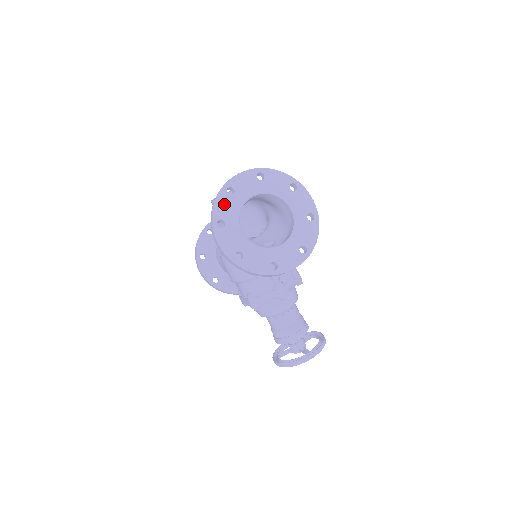
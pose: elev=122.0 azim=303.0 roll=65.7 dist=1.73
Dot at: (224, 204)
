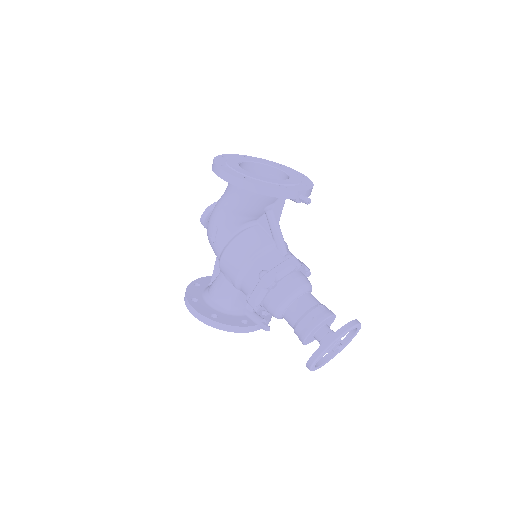
Dot at: (223, 160)
